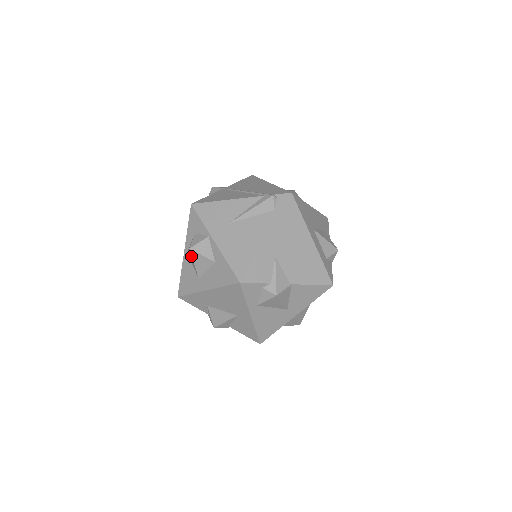
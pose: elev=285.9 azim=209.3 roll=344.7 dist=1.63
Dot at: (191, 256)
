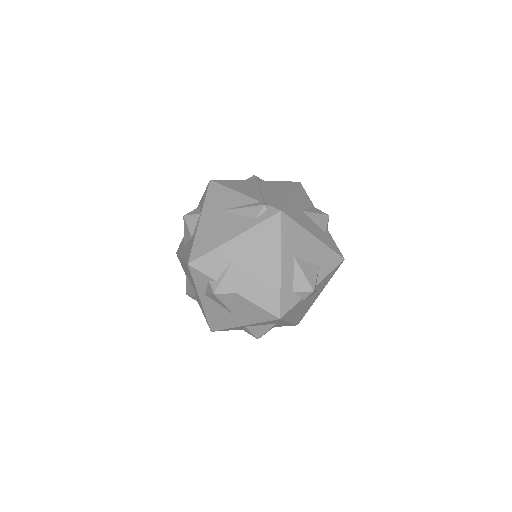
Dot at: (184, 223)
